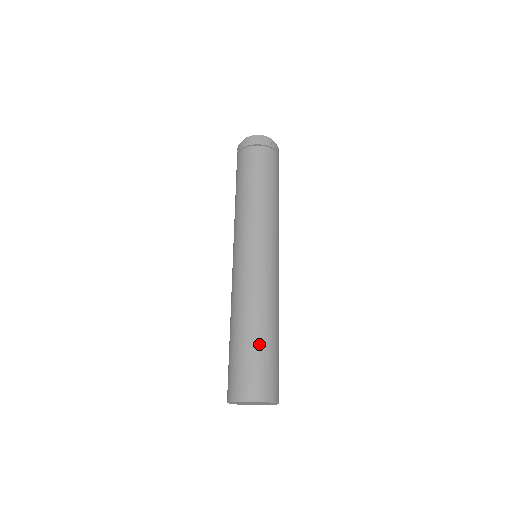
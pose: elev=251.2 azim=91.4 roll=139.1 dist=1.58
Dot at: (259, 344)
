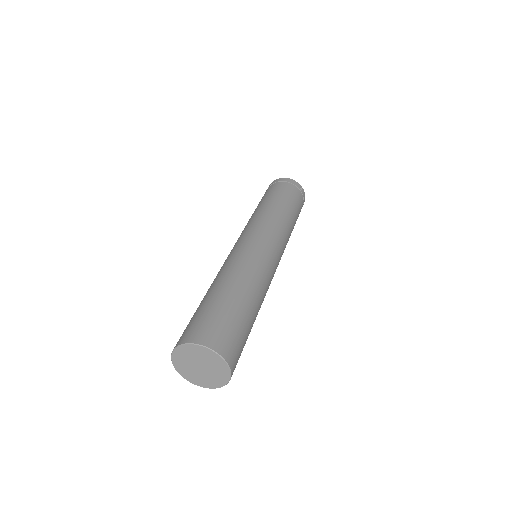
Dot at: (233, 303)
